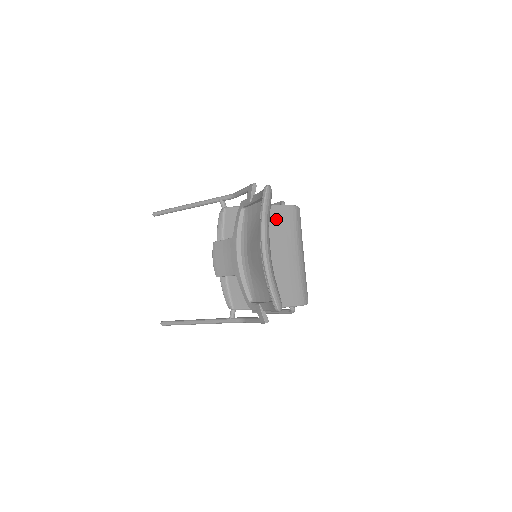
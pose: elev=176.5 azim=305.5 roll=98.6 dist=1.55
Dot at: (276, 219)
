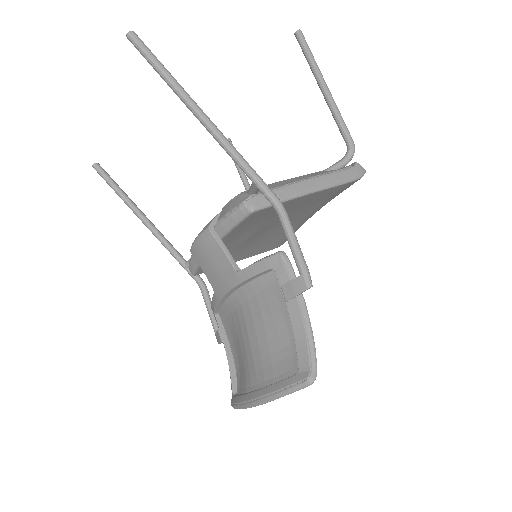
Dot at: (320, 197)
